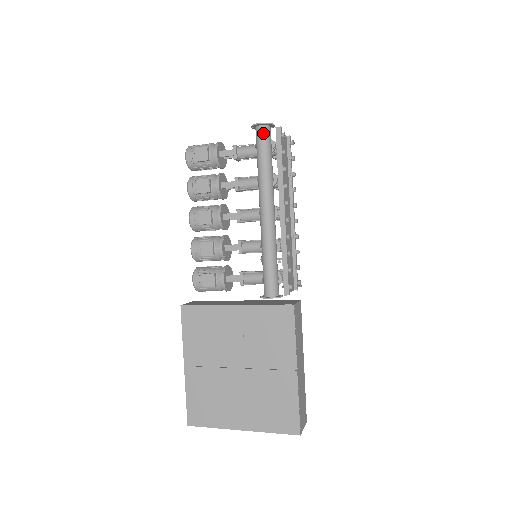
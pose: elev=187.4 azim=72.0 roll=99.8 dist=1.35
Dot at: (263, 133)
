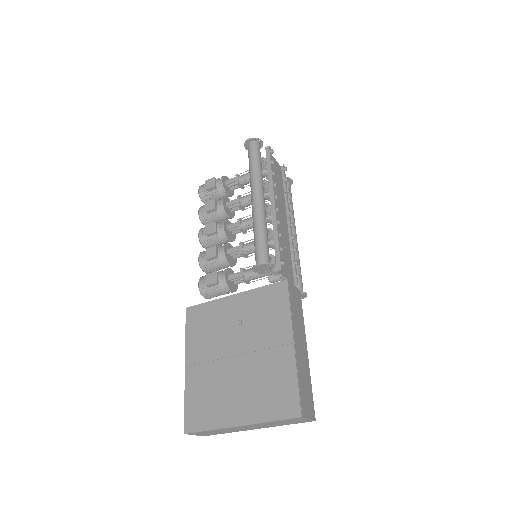
Dot at: (253, 146)
